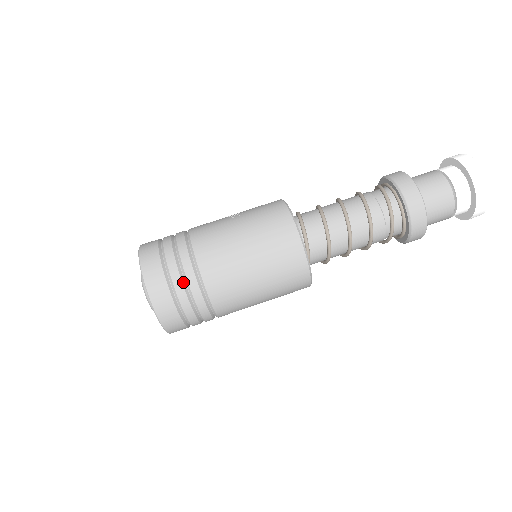
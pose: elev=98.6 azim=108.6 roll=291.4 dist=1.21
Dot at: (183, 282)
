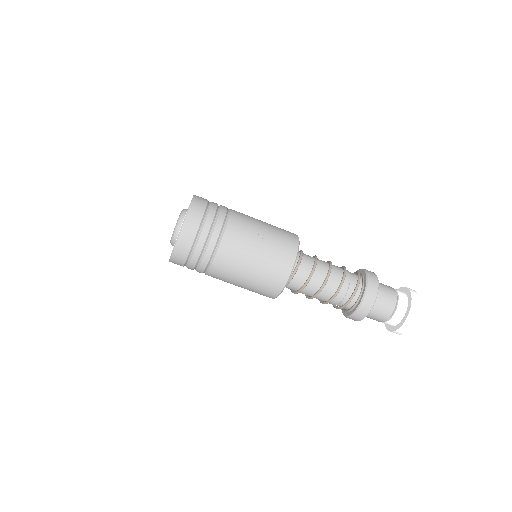
Dot at: (199, 258)
